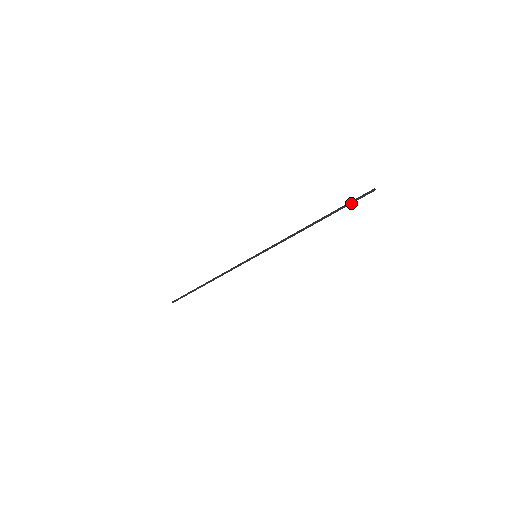
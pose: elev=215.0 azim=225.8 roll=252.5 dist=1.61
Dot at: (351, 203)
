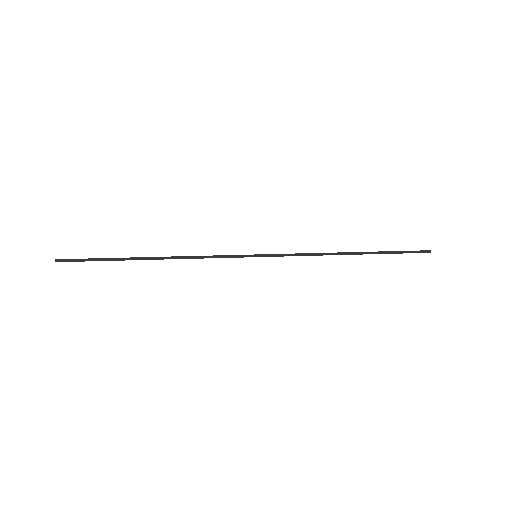
Dot at: (402, 252)
